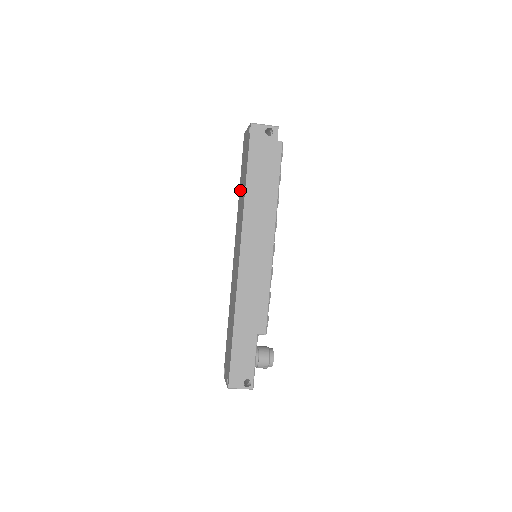
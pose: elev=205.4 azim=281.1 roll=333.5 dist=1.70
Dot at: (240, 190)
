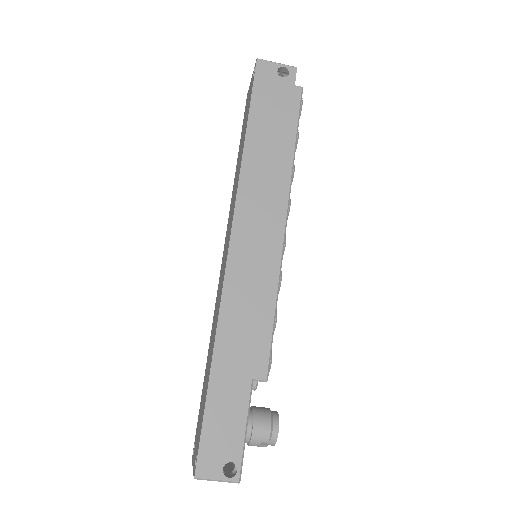
Dot at: (237, 163)
